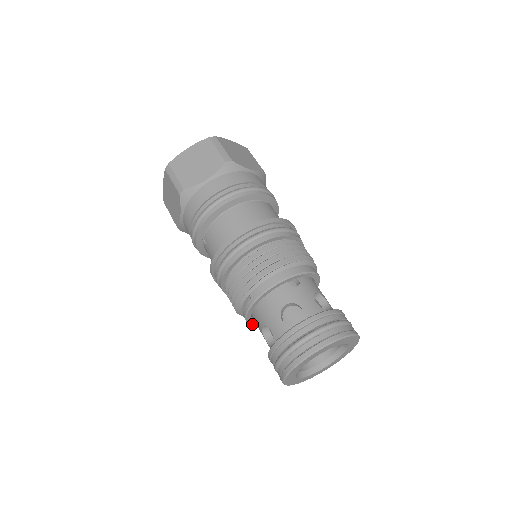
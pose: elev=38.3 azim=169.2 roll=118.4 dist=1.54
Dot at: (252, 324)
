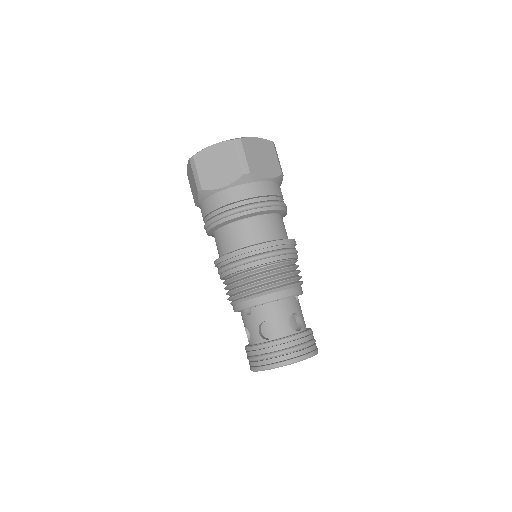
Dot at: occluded
